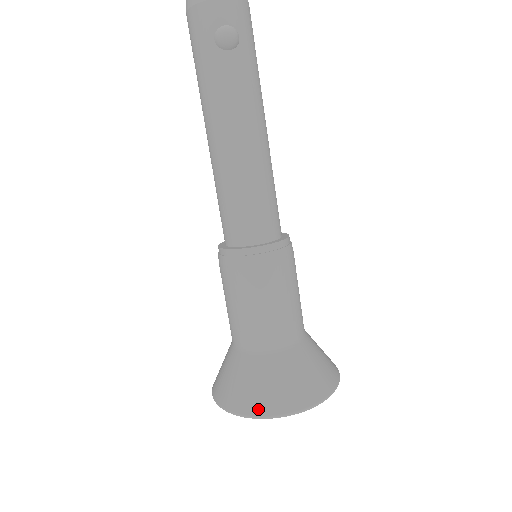
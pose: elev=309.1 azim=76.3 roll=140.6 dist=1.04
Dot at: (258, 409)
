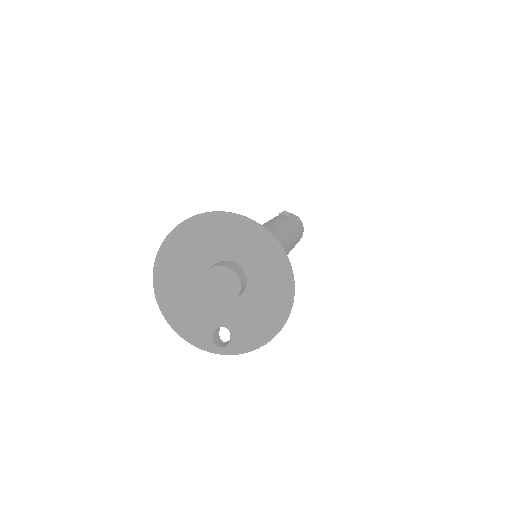
Dot at: occluded
